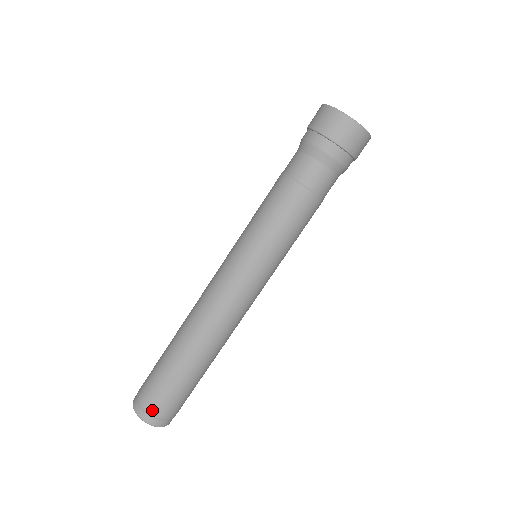
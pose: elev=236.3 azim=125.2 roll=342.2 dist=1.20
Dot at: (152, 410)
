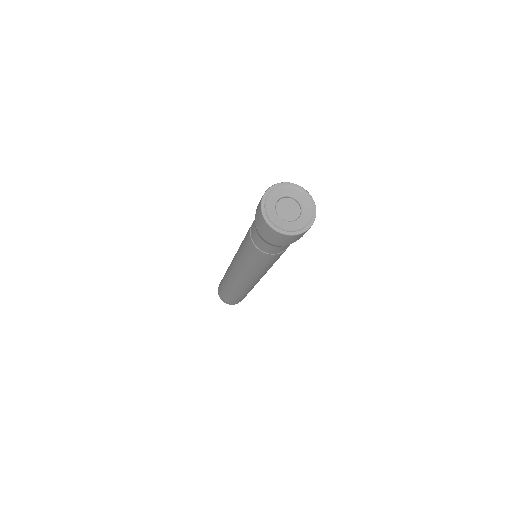
Dot at: (228, 302)
